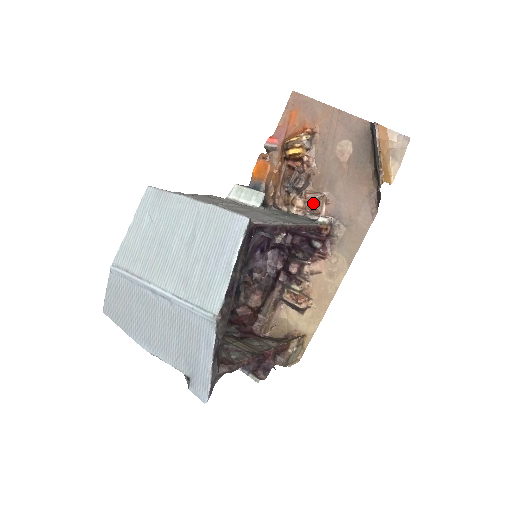
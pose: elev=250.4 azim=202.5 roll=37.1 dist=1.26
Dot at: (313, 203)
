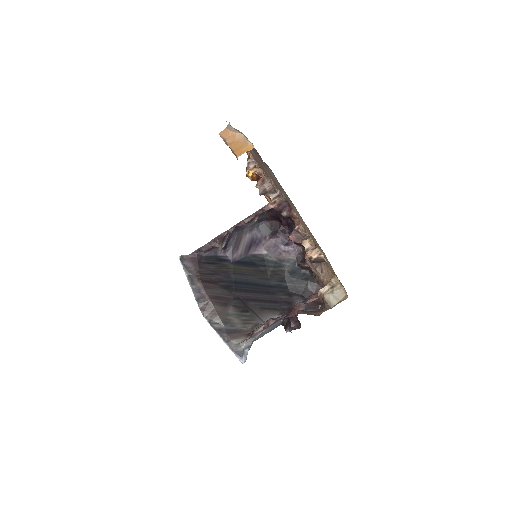
Dot at: occluded
